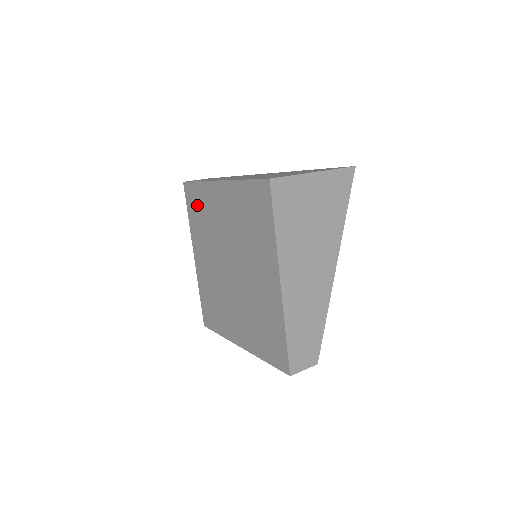
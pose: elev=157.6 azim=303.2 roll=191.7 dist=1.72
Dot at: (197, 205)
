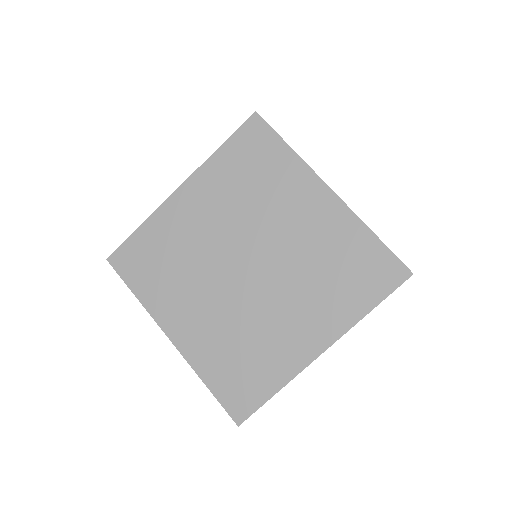
Dot at: (148, 258)
